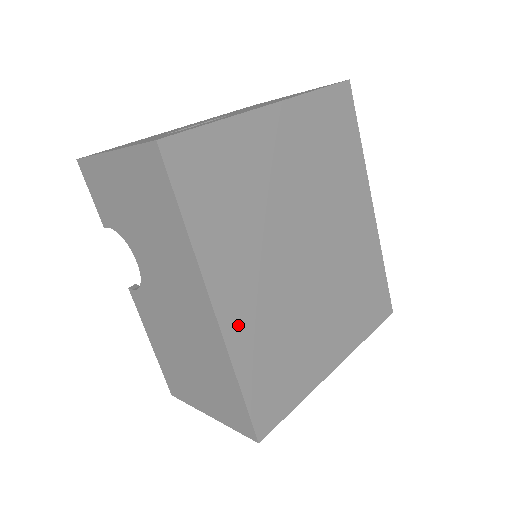
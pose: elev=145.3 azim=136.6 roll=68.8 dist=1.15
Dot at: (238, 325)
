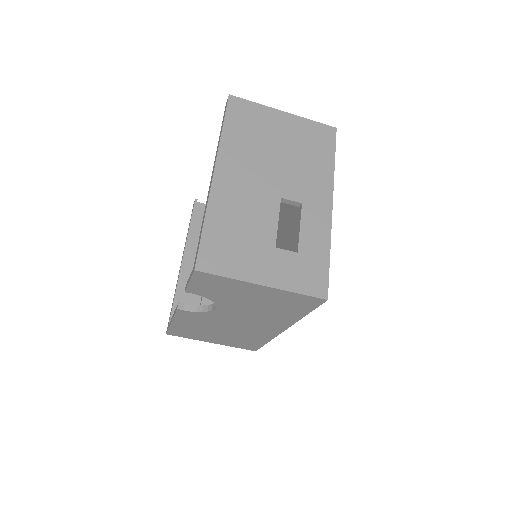
Dot at: occluded
